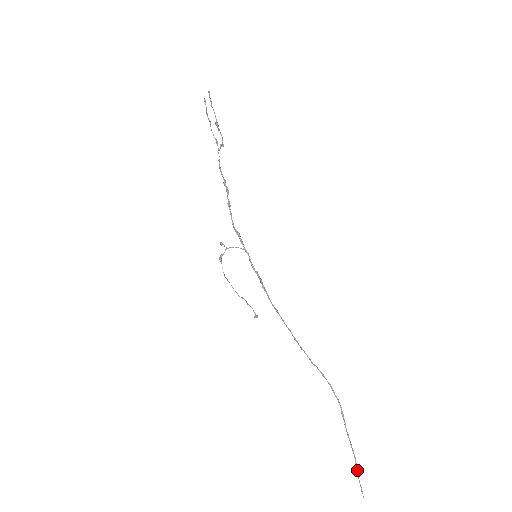
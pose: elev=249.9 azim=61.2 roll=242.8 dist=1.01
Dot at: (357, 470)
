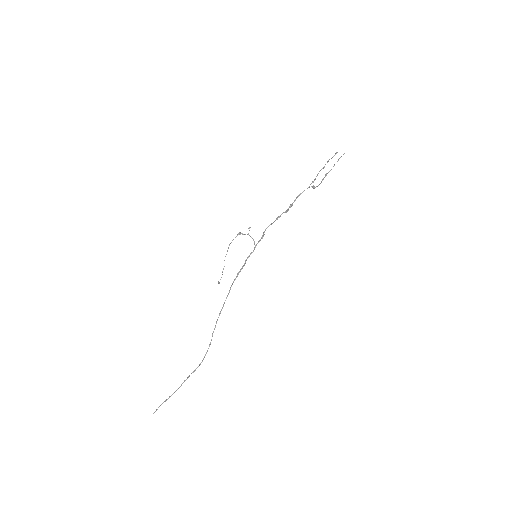
Dot at: (167, 399)
